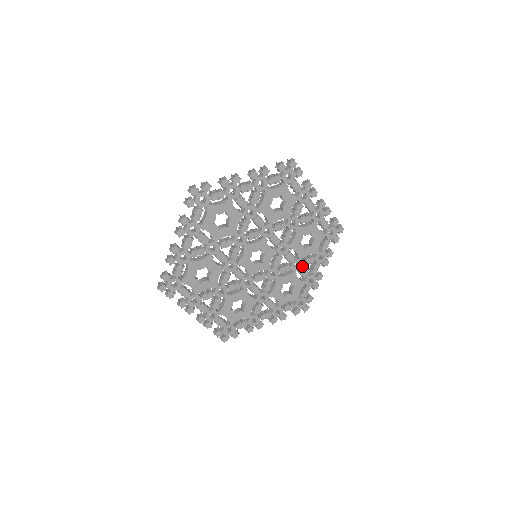
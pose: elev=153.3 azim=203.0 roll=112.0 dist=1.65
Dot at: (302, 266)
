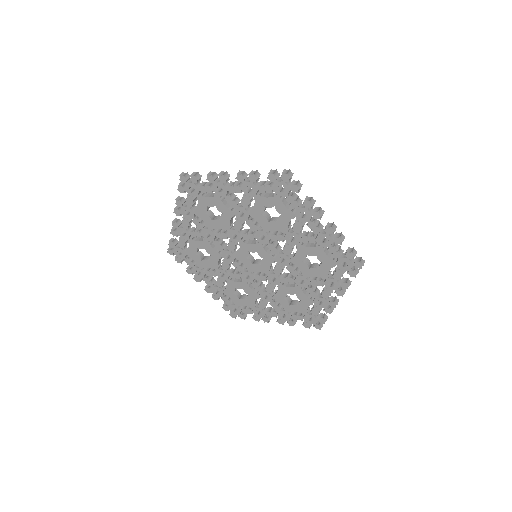
Dot at: occluded
